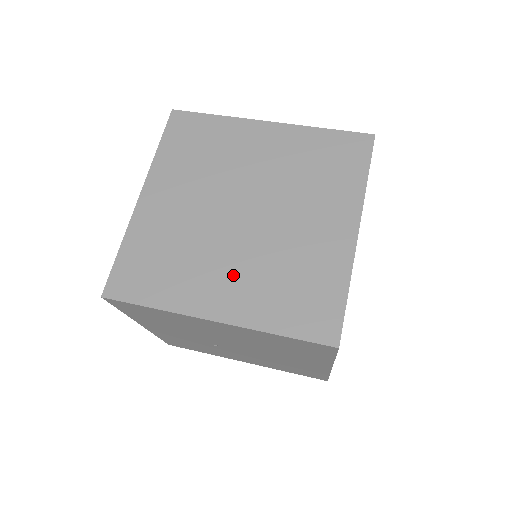
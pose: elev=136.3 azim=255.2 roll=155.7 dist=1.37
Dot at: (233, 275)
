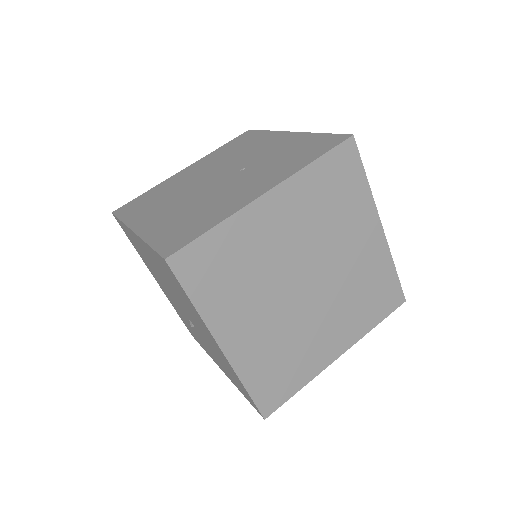
Dot at: (331, 326)
